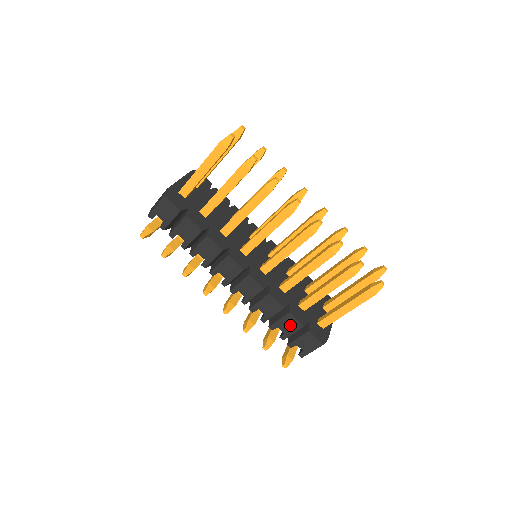
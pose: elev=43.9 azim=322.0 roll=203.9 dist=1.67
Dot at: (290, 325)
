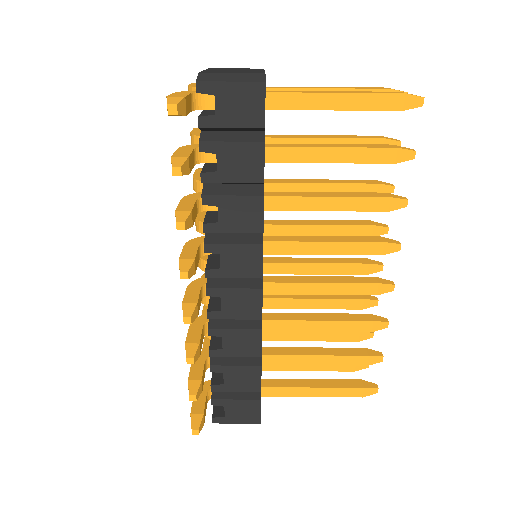
Dot at: (244, 380)
